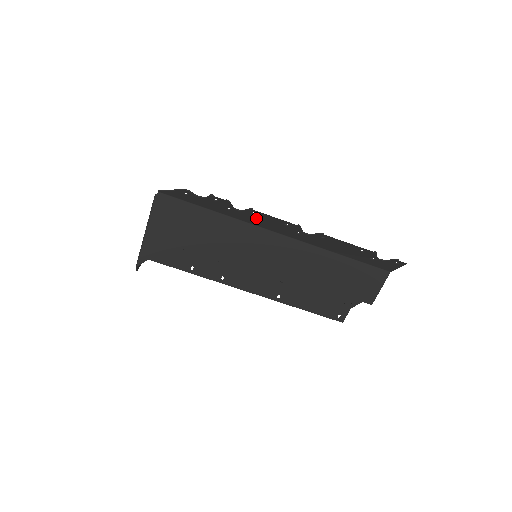
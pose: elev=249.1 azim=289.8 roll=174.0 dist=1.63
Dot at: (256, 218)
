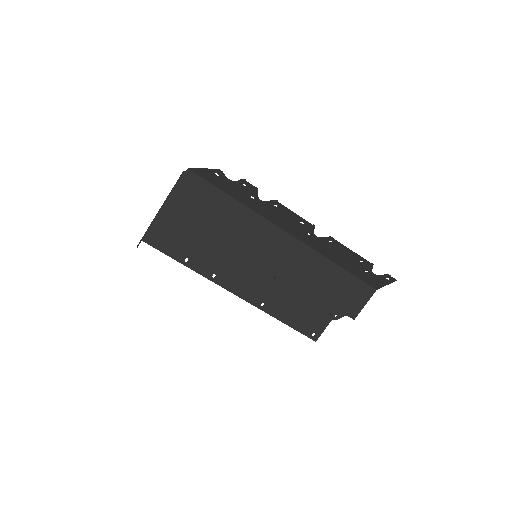
Dot at: (275, 212)
